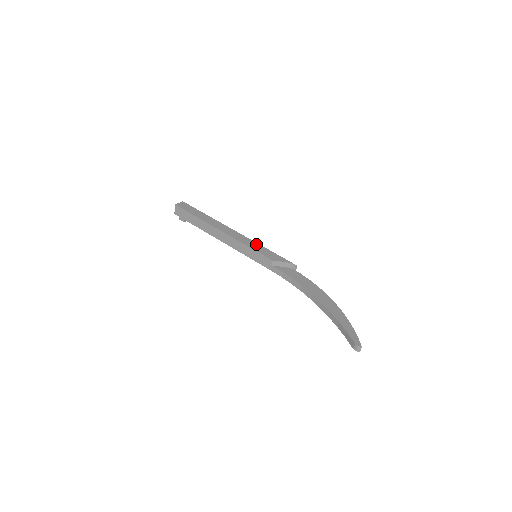
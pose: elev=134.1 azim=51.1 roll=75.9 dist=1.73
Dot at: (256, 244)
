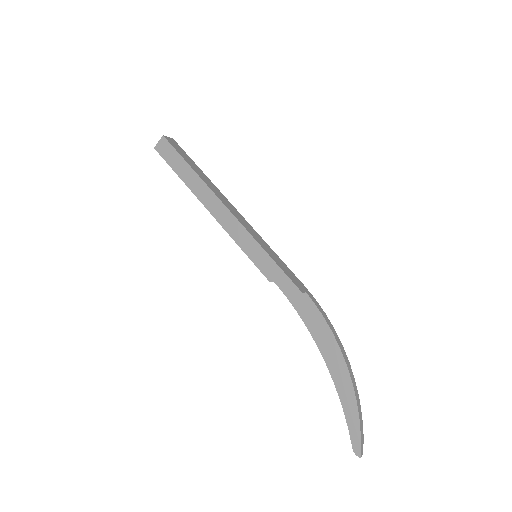
Dot at: (251, 241)
